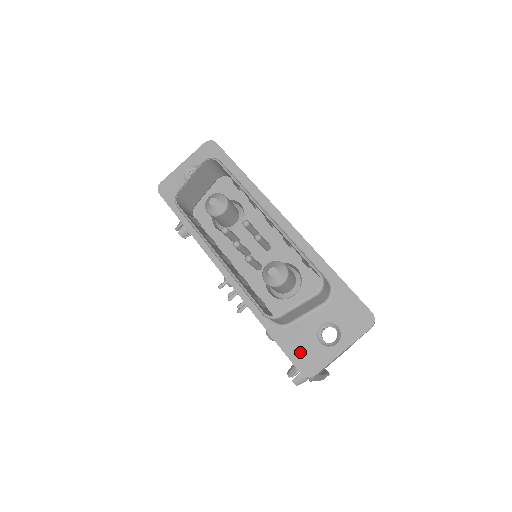
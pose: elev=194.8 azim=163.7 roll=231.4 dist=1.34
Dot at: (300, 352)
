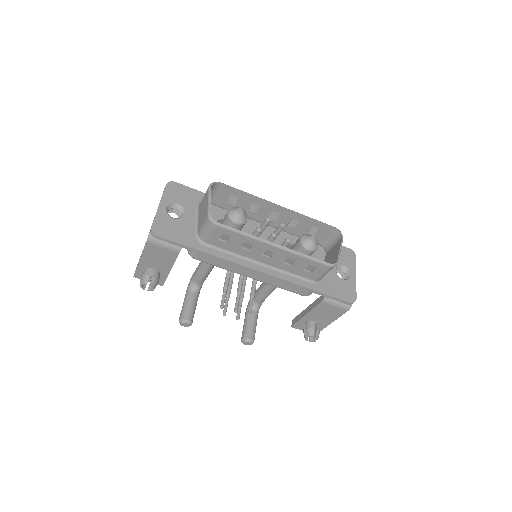
Dot at: (340, 291)
